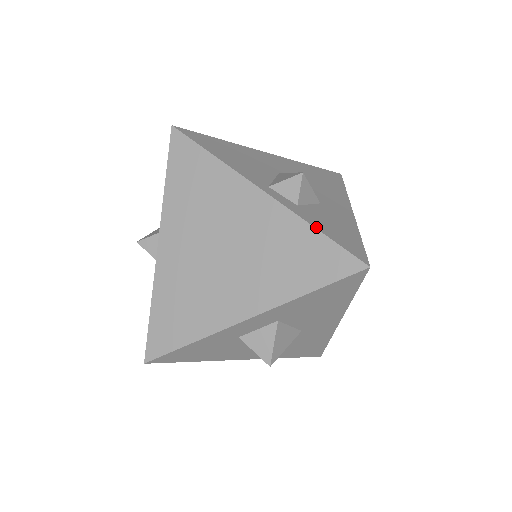
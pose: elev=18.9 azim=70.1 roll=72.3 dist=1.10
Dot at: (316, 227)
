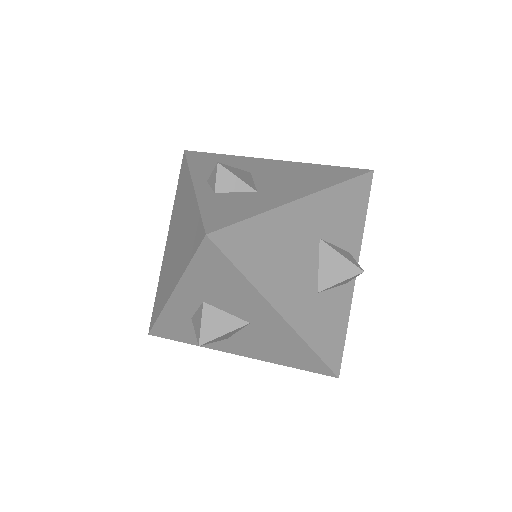
Dot at: (201, 206)
